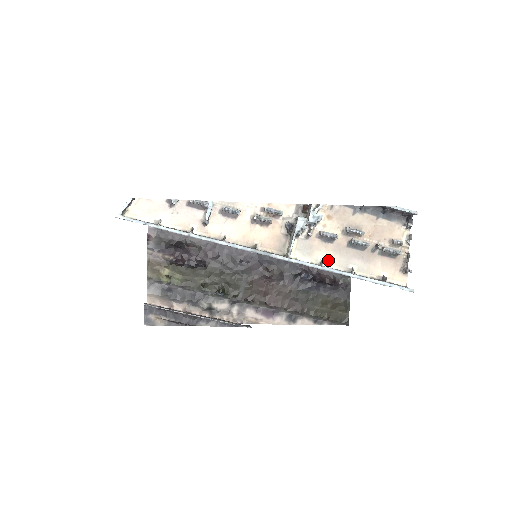
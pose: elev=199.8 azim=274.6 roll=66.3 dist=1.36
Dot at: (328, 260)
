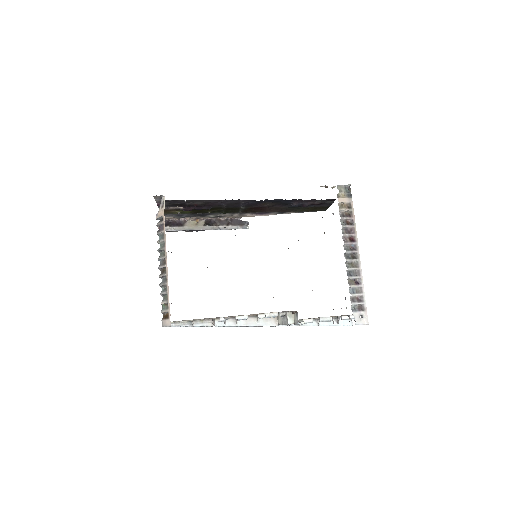
Dot at: occluded
